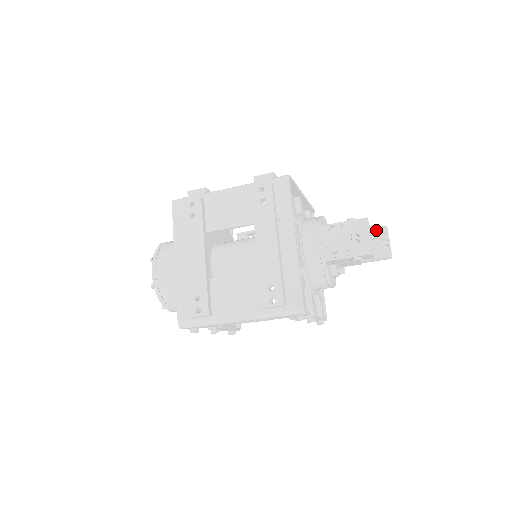
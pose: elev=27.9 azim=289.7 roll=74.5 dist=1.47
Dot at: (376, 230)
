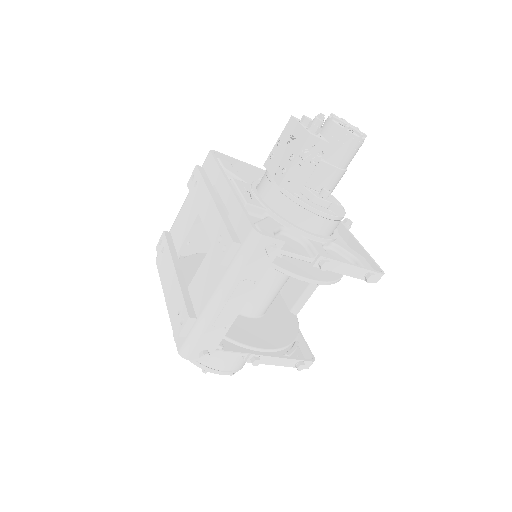
Dot at: occluded
